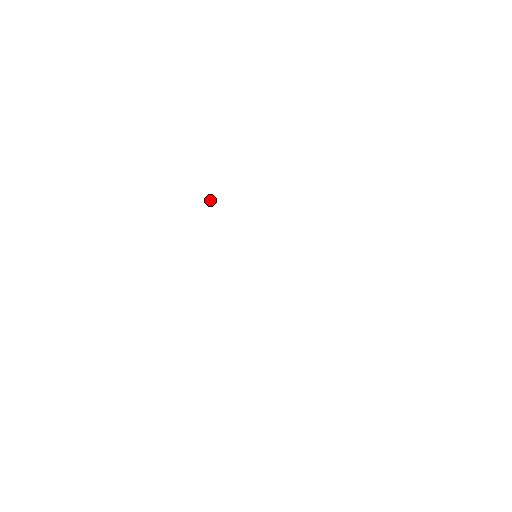
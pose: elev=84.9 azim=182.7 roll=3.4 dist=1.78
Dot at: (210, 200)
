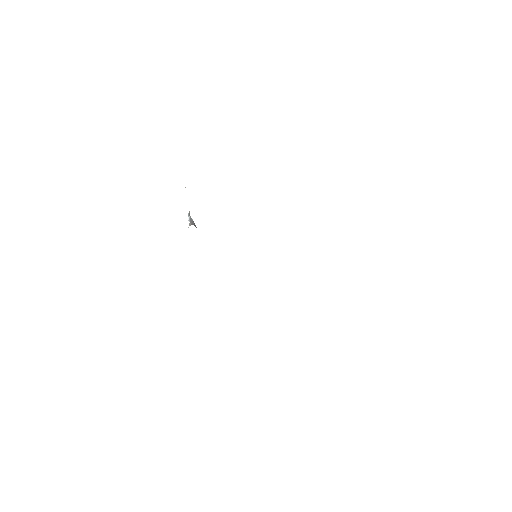
Dot at: occluded
